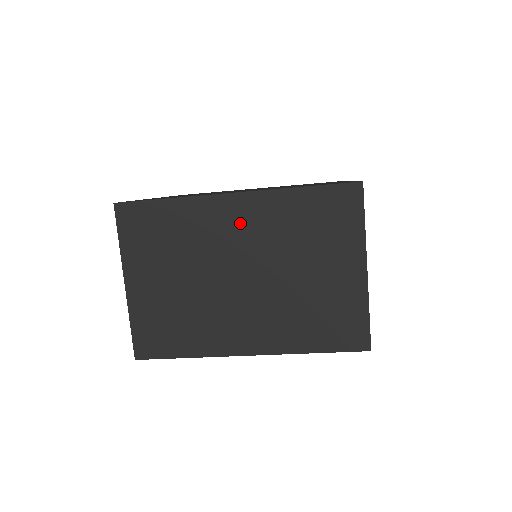
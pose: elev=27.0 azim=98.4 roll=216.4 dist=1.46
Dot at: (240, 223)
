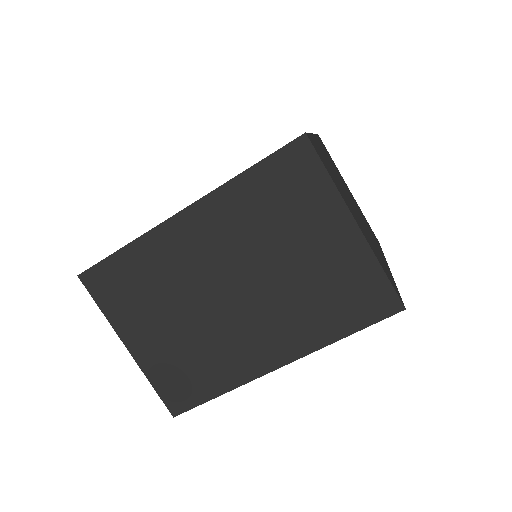
Dot at: (203, 238)
